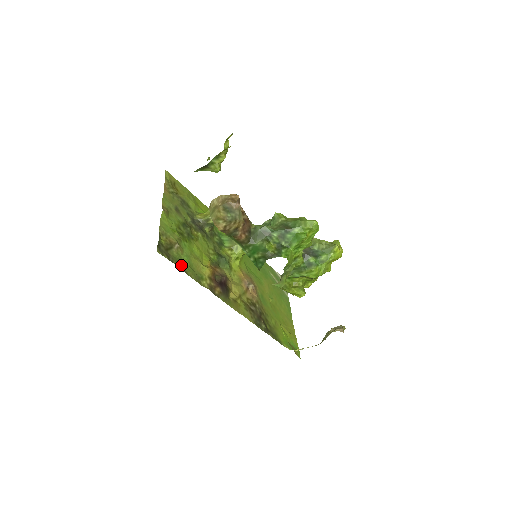
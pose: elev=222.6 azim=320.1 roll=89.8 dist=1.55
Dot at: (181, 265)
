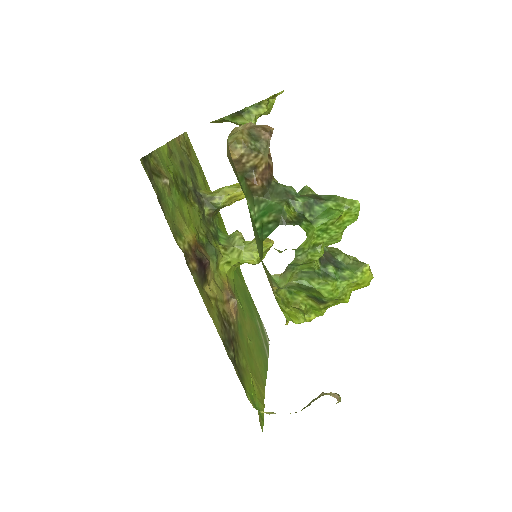
Dot at: (161, 201)
